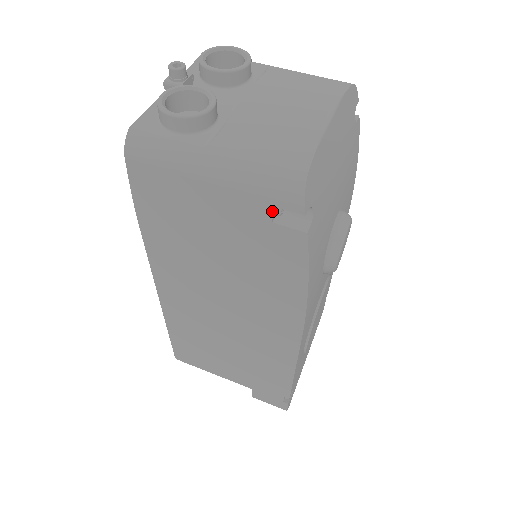
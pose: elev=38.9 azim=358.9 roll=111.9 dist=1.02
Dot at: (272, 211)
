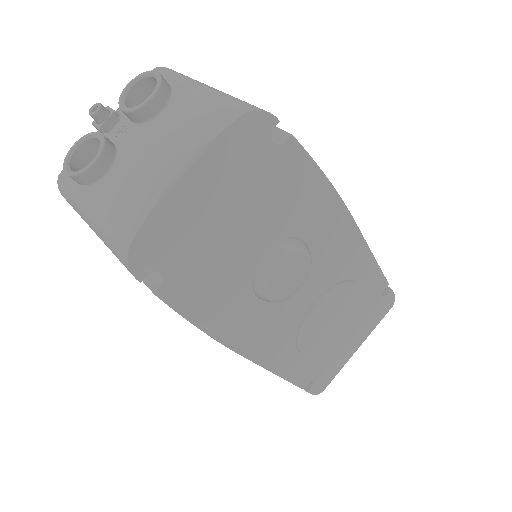
Dot at: occluded
